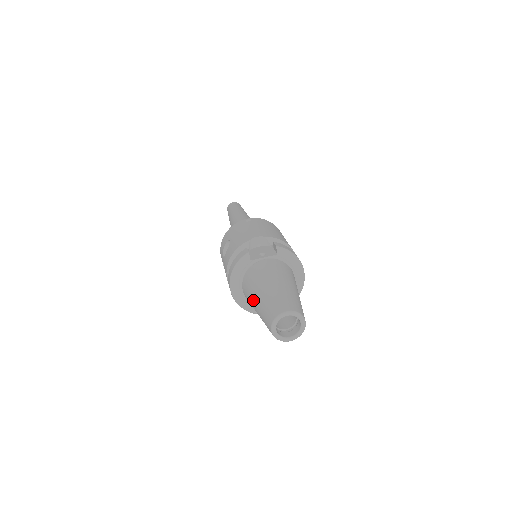
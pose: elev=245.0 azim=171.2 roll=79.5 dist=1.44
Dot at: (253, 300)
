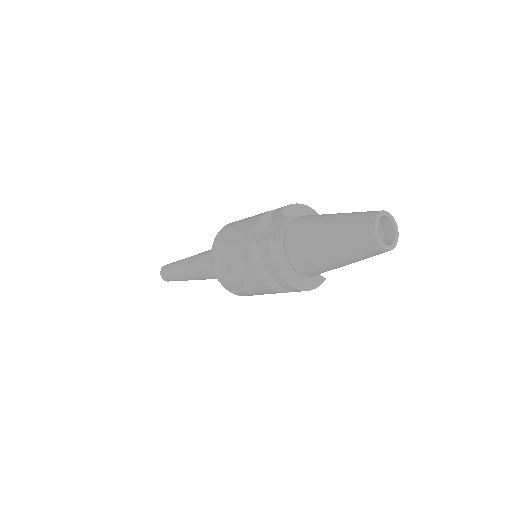
Dot at: (327, 260)
